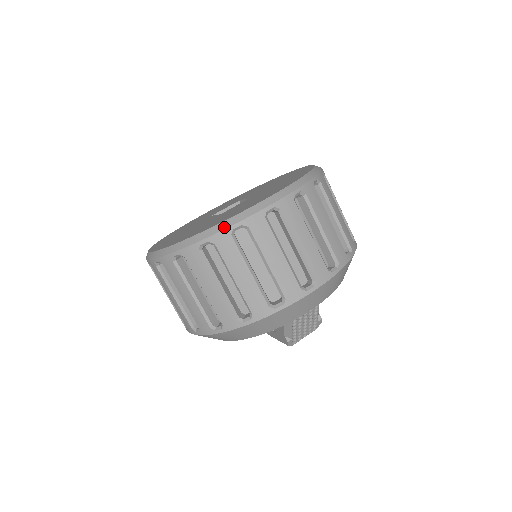
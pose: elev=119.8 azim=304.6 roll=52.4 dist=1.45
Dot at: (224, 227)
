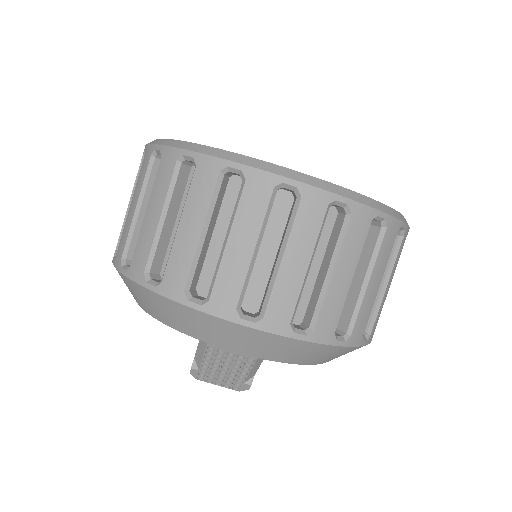
Dot at: (222, 155)
